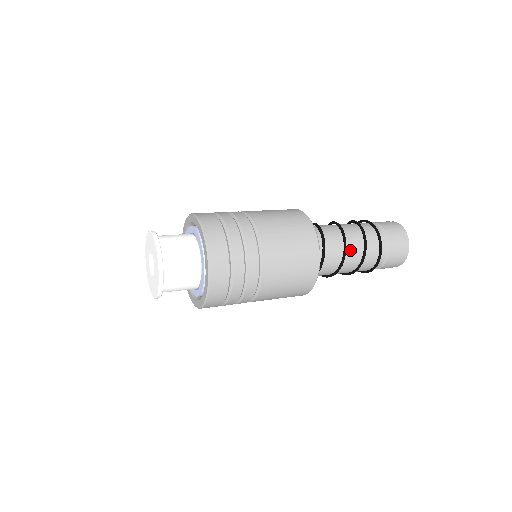
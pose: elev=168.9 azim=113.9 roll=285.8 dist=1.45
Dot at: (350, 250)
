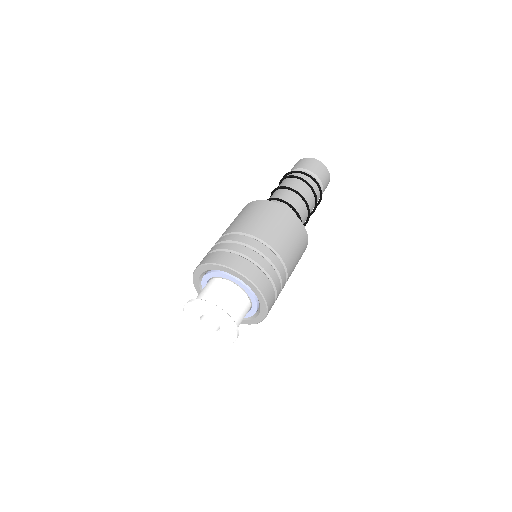
Dot at: occluded
